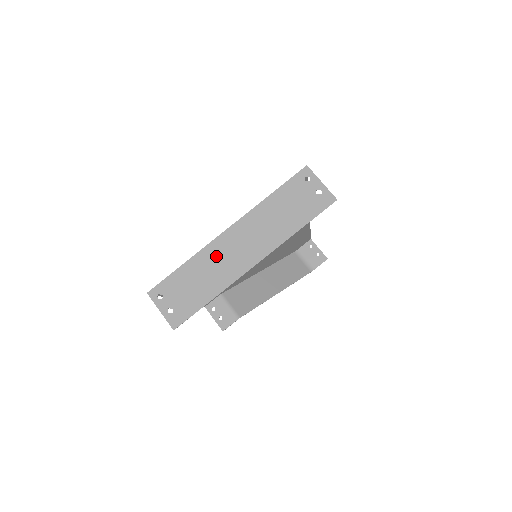
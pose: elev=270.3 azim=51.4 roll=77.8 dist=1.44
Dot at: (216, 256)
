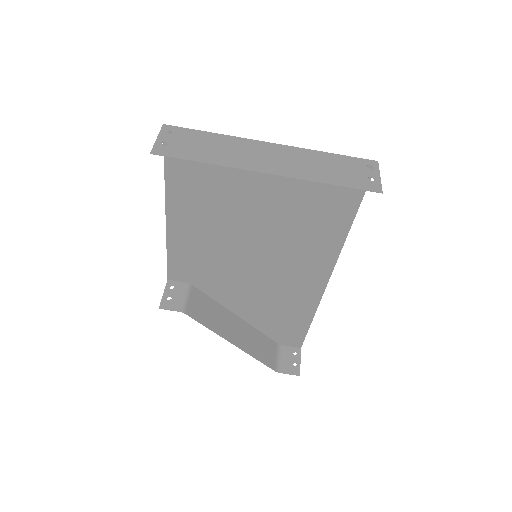
Dot at: (243, 147)
